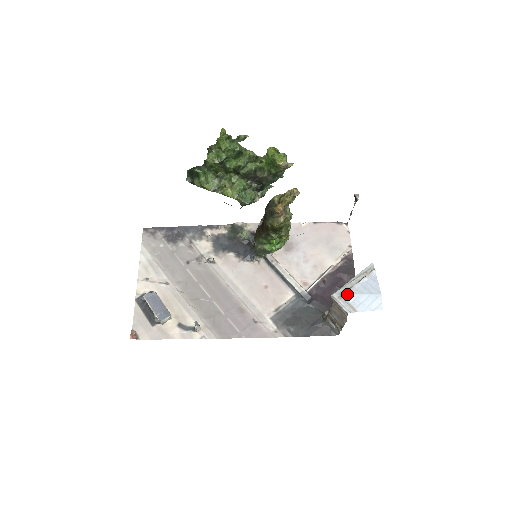
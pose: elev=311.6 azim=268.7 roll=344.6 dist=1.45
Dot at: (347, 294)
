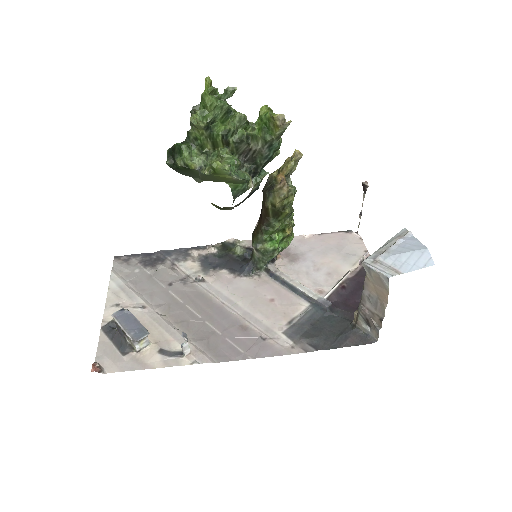
Dot at: (383, 256)
